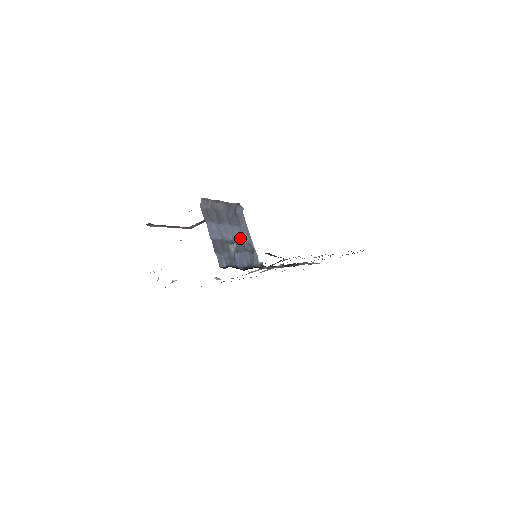
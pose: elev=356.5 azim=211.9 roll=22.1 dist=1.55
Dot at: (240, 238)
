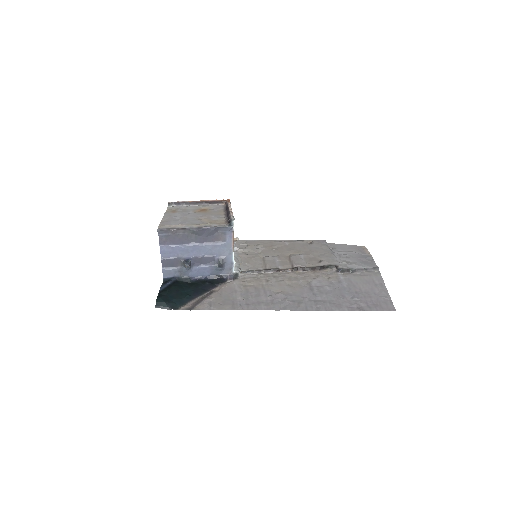
Dot at: (210, 254)
